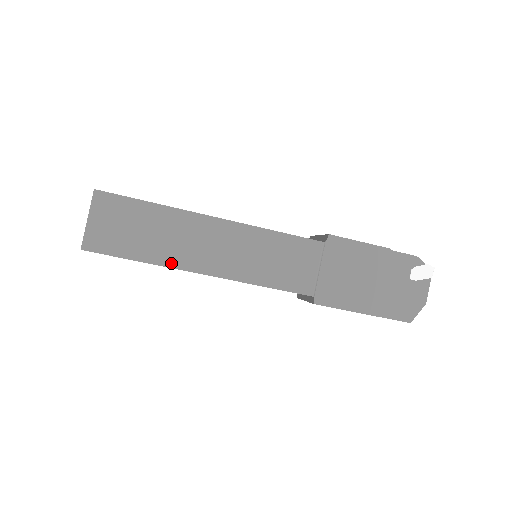
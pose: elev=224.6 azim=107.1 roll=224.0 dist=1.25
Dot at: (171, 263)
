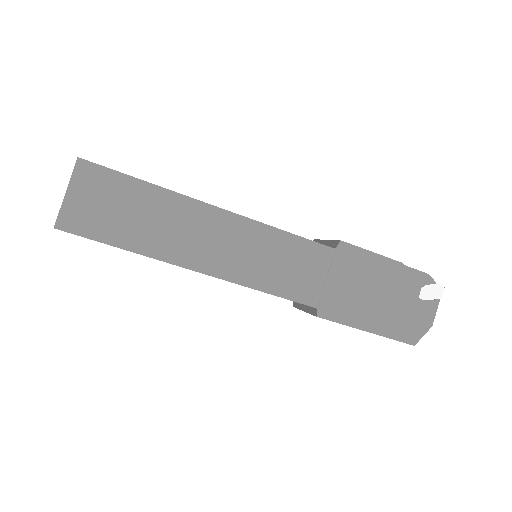
Dot at: (161, 255)
